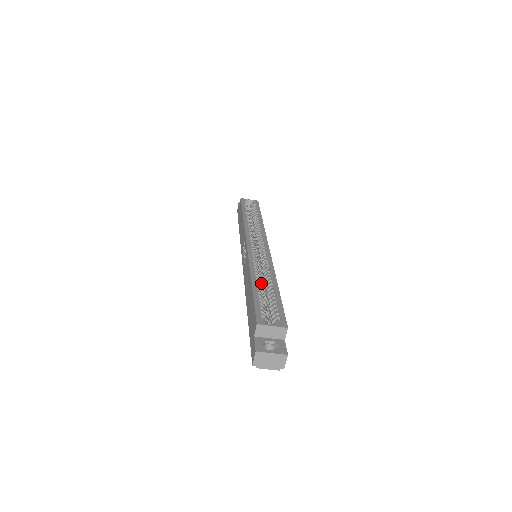
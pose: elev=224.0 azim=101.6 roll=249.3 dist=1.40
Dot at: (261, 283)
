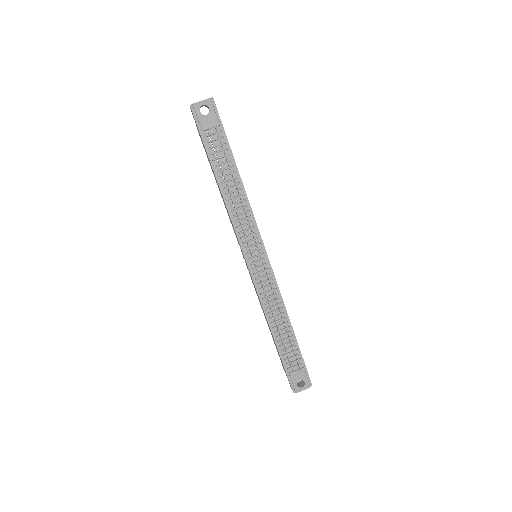
Dot at: occluded
